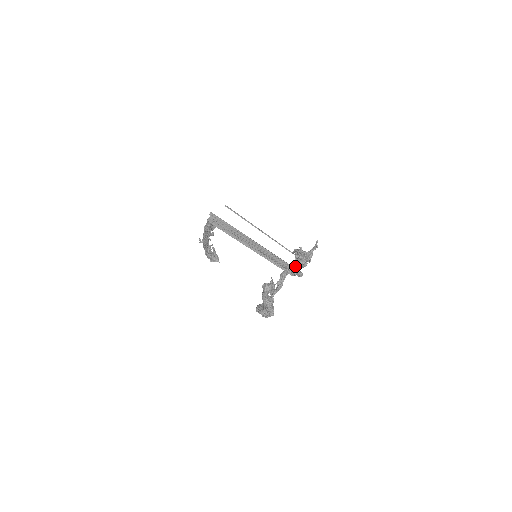
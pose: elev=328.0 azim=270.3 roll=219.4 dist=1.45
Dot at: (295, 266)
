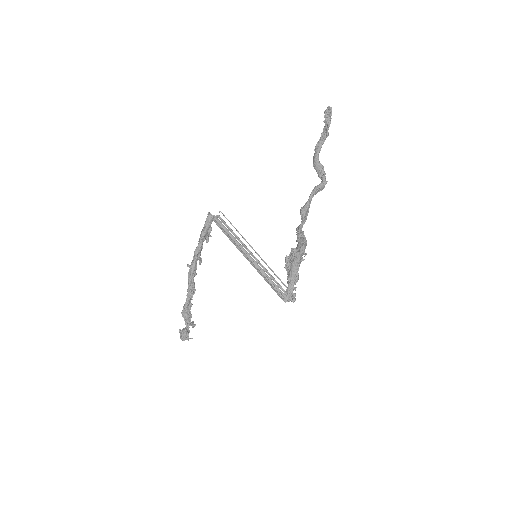
Dot at: occluded
